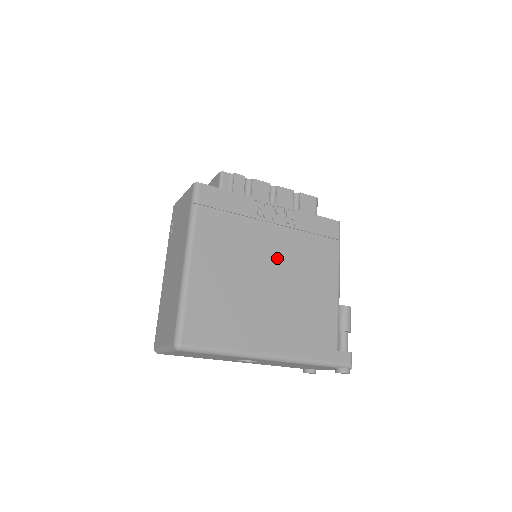
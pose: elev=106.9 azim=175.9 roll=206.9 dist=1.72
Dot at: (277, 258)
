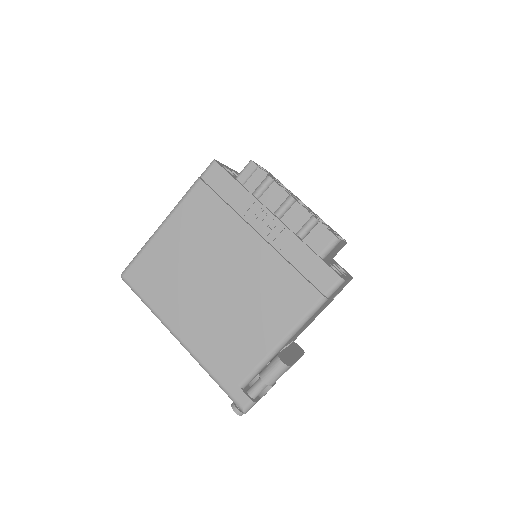
Dot at: (240, 267)
